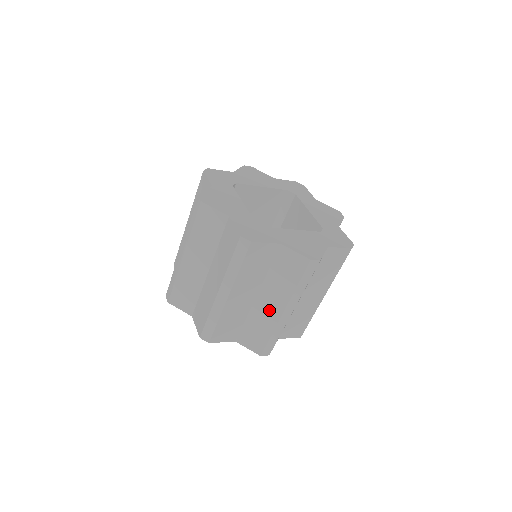
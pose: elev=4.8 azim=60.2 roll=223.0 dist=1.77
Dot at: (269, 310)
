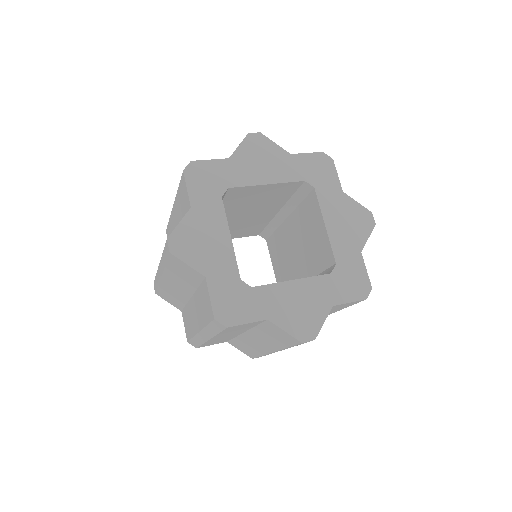
Dot at: (258, 344)
